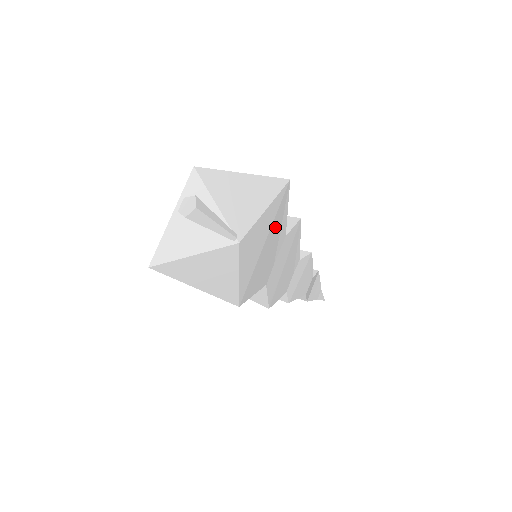
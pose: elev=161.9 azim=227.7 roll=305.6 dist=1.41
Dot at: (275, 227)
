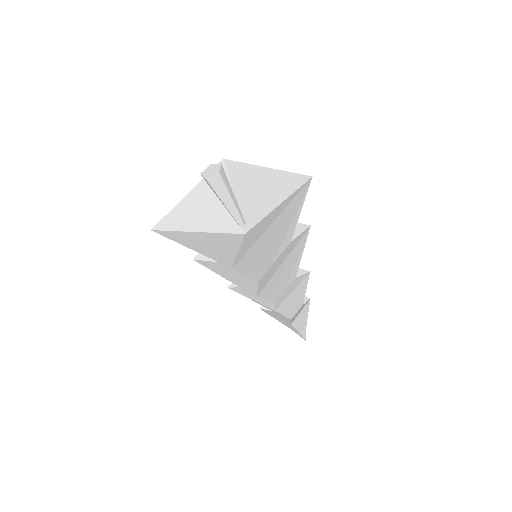
Dot at: (286, 216)
